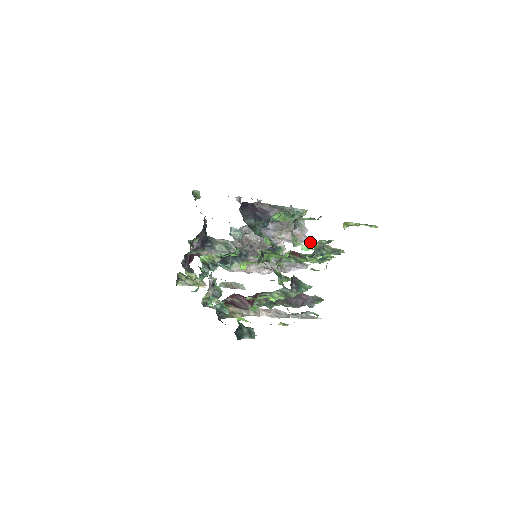
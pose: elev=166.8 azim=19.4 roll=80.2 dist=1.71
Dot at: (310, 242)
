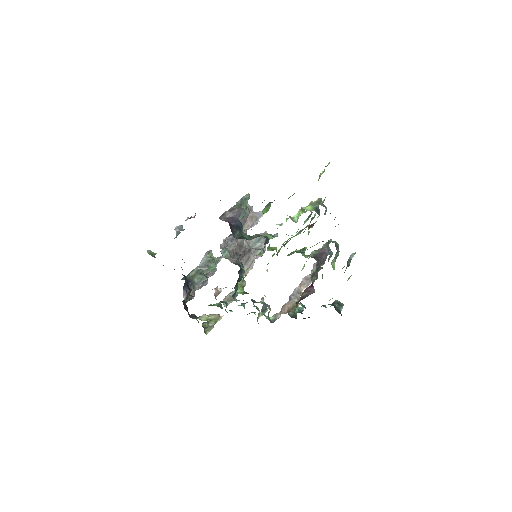
Dot at: occluded
